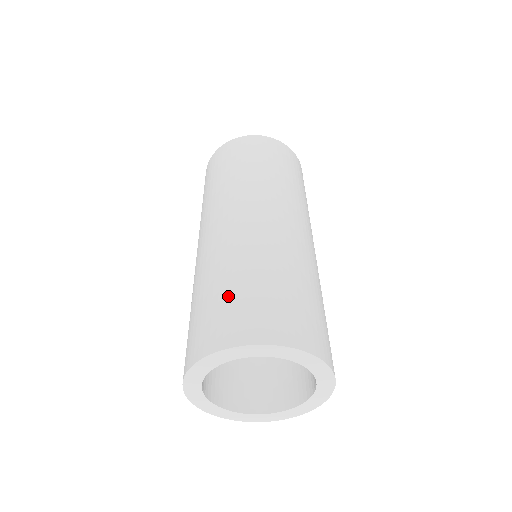
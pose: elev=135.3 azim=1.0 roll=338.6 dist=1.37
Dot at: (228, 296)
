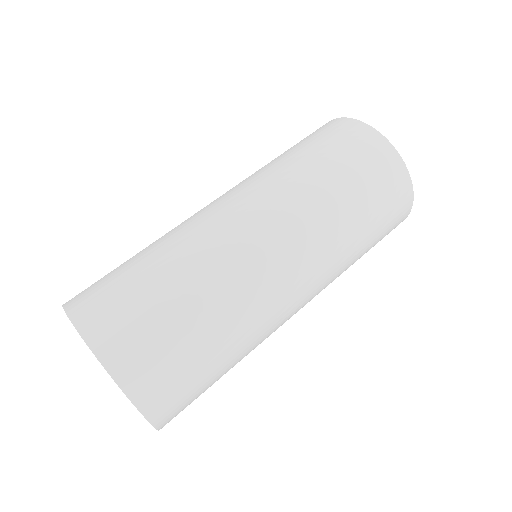
Dot at: (141, 291)
